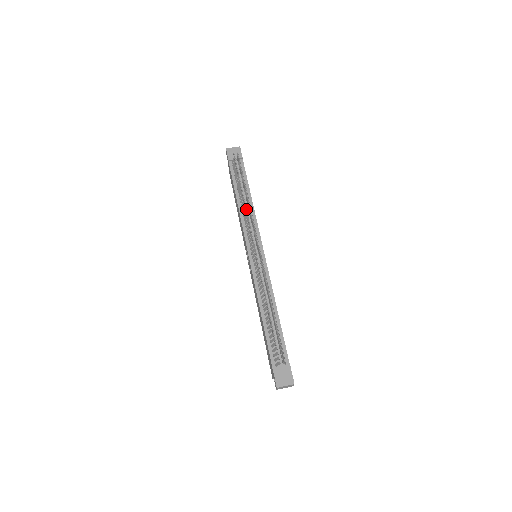
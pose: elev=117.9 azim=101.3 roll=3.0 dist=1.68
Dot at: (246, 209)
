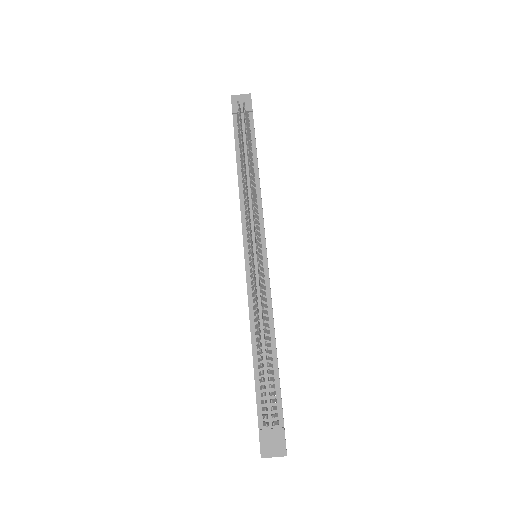
Dot at: (246, 188)
